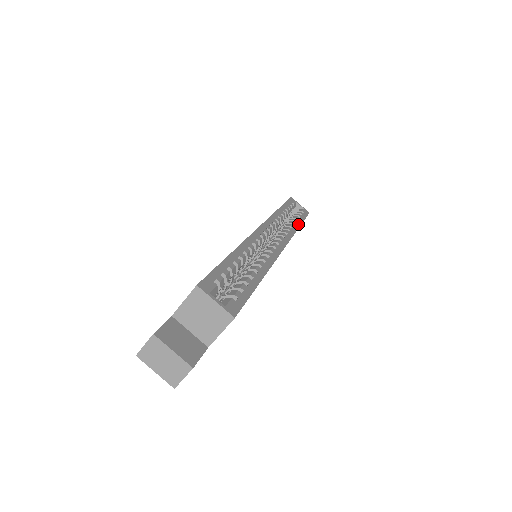
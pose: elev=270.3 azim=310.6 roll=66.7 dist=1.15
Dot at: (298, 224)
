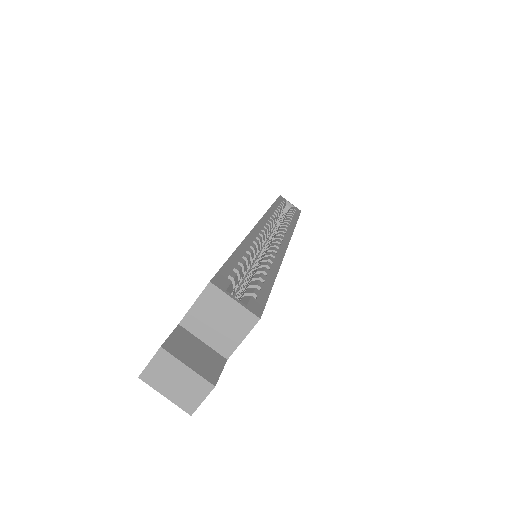
Dot at: (294, 221)
